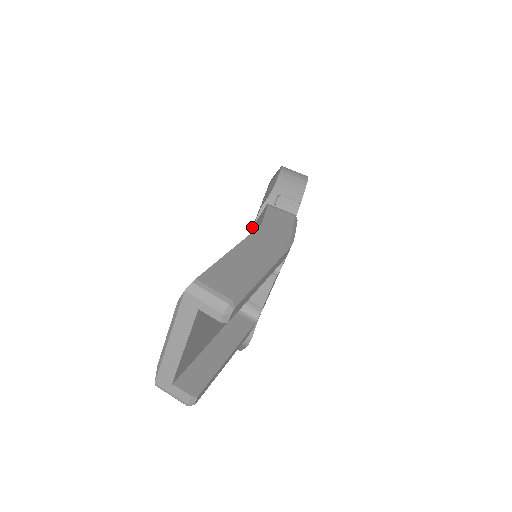
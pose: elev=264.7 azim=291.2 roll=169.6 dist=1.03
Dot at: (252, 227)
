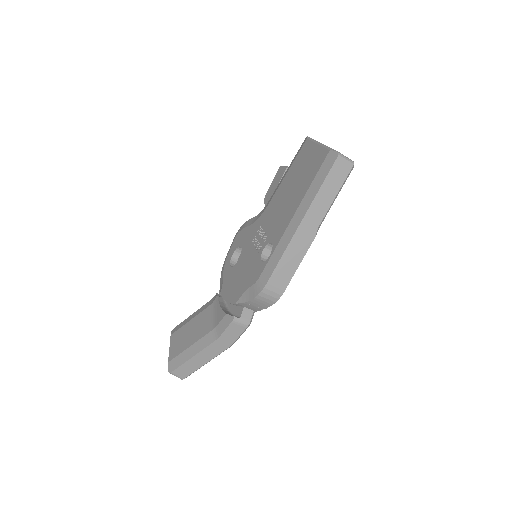
Dot at: (272, 217)
